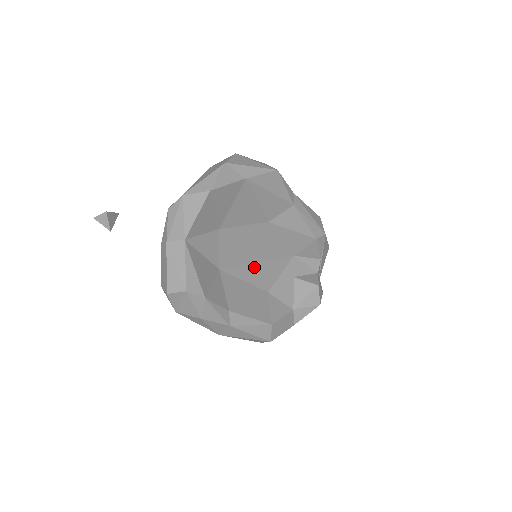
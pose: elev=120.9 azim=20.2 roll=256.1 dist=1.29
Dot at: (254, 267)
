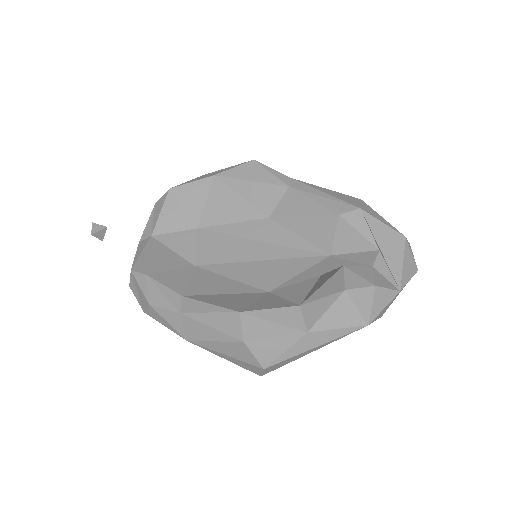
Dot at: (249, 266)
